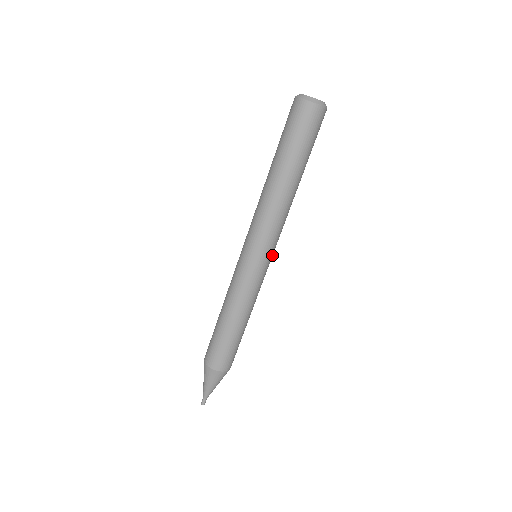
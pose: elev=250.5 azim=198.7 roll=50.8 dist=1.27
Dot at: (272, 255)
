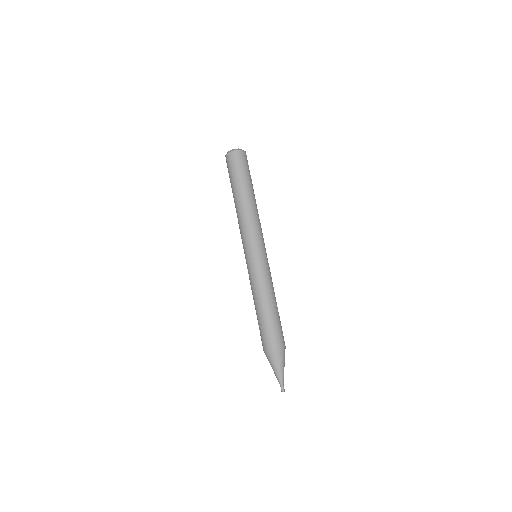
Dot at: (265, 248)
